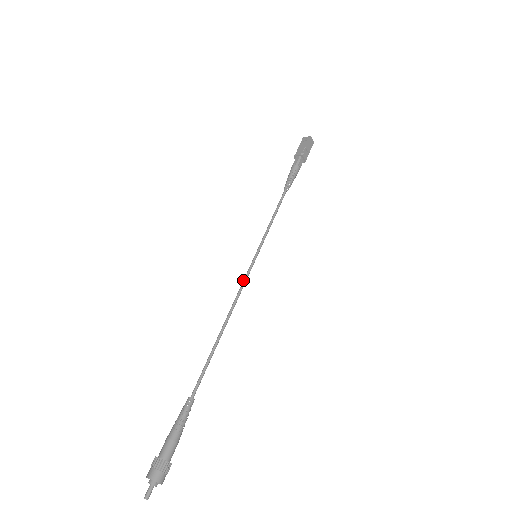
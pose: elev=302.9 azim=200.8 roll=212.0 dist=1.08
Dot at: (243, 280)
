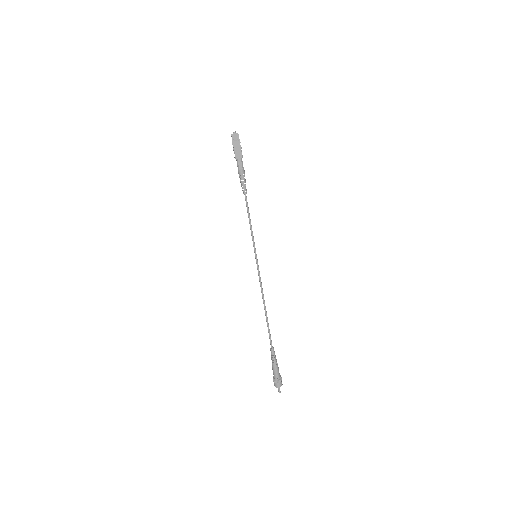
Dot at: (259, 276)
